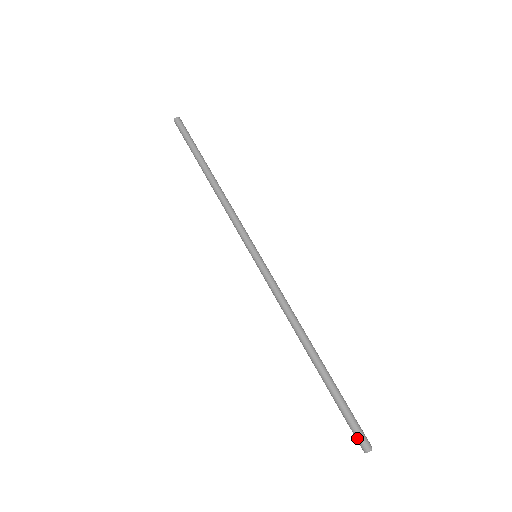
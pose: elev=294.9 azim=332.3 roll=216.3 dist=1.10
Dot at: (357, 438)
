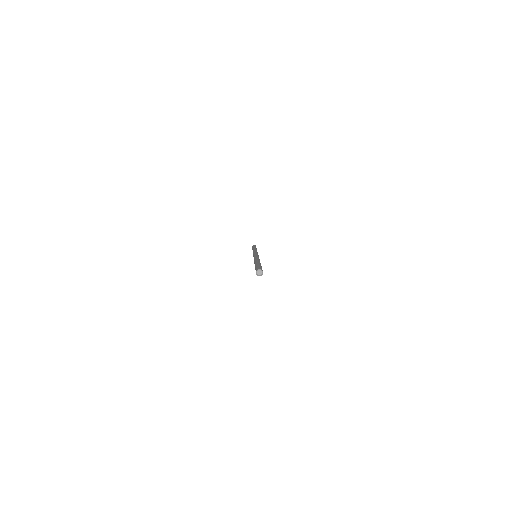
Dot at: (259, 268)
